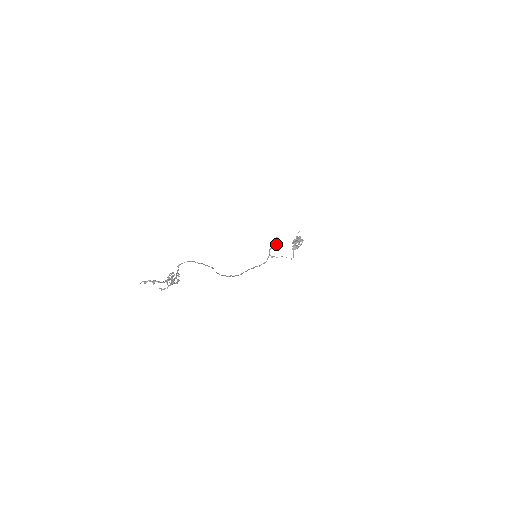
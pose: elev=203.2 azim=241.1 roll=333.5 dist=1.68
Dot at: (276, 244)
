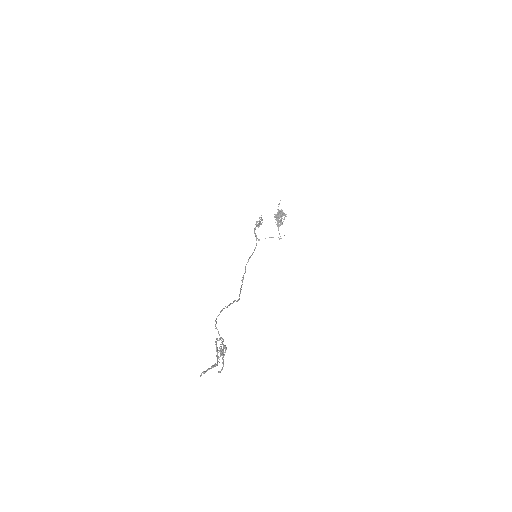
Dot at: (260, 224)
